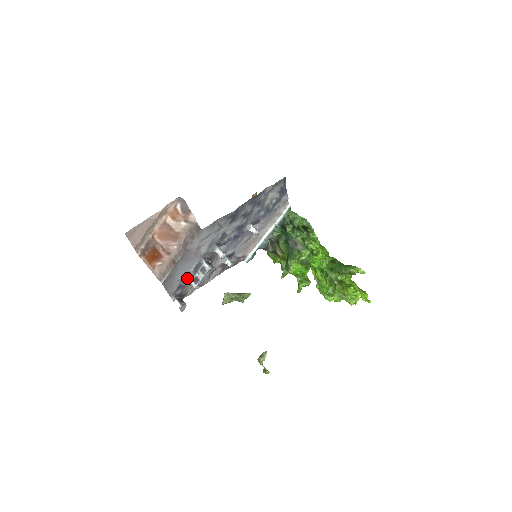
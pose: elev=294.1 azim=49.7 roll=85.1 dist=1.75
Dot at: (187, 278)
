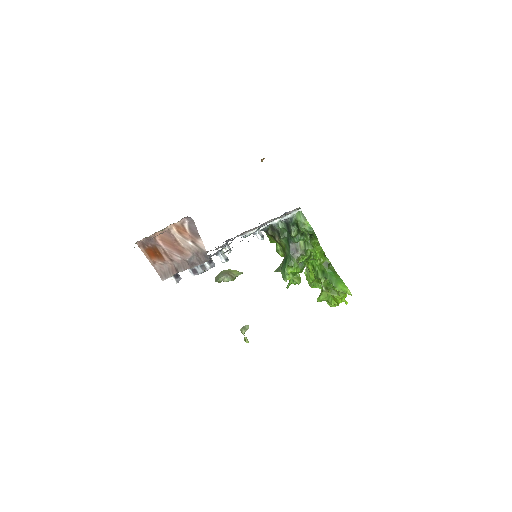
Dot at: occluded
